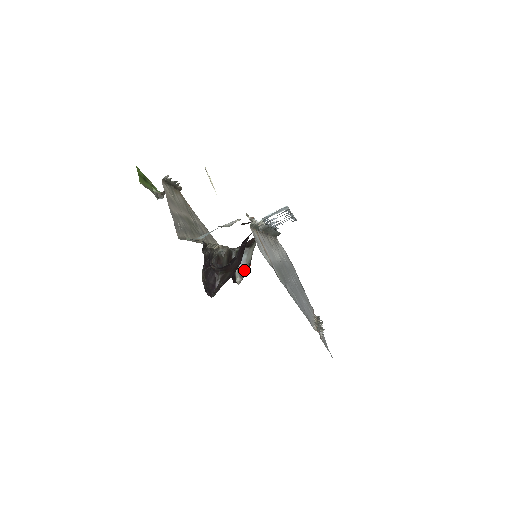
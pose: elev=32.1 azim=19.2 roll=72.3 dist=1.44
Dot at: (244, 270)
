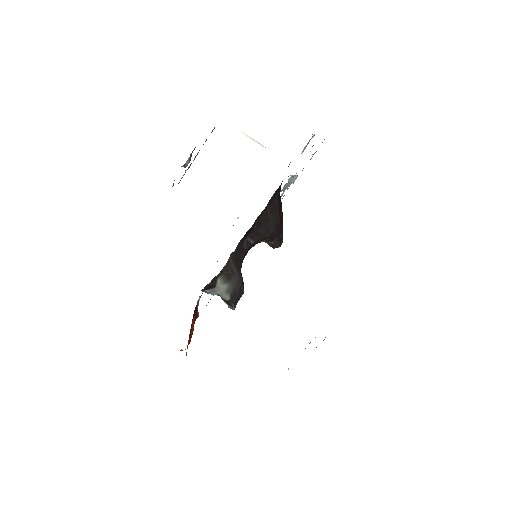
Dot at: (227, 300)
